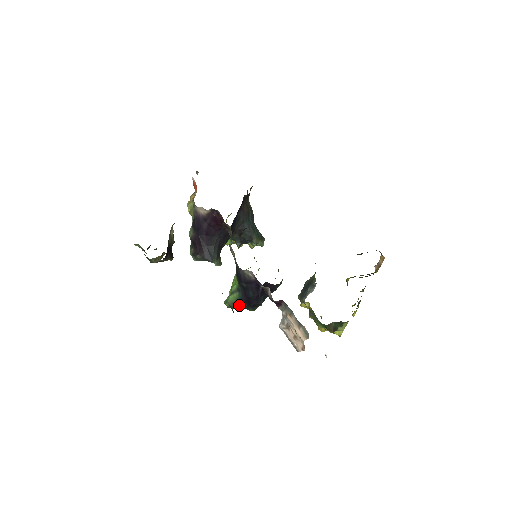
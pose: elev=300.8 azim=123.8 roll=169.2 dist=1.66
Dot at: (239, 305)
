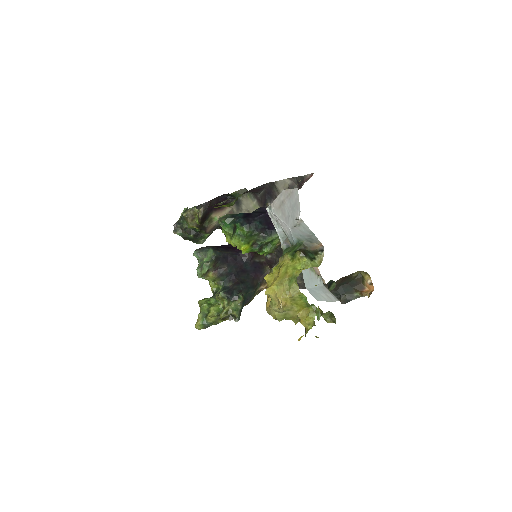
Dot at: (235, 216)
